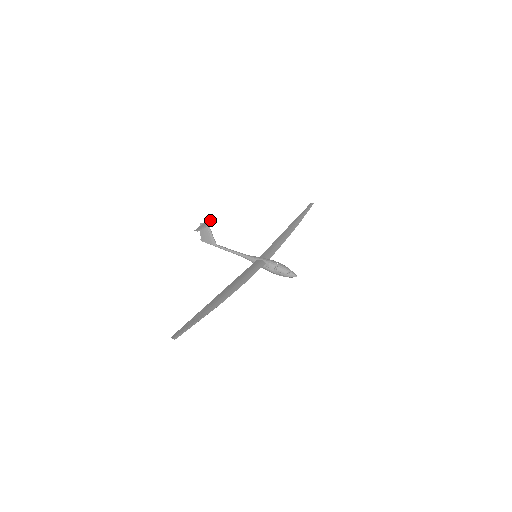
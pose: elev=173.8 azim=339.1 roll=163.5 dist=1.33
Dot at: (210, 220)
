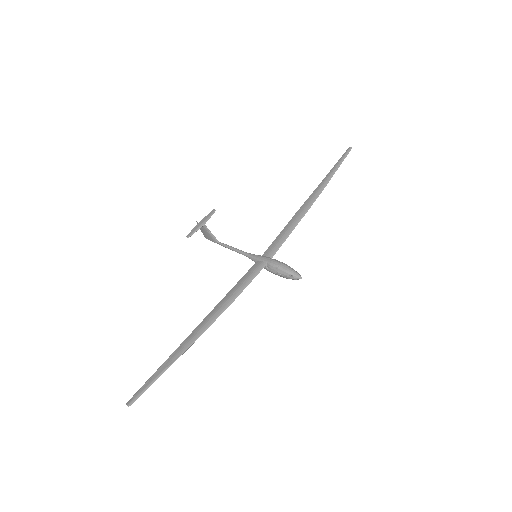
Dot at: (207, 215)
